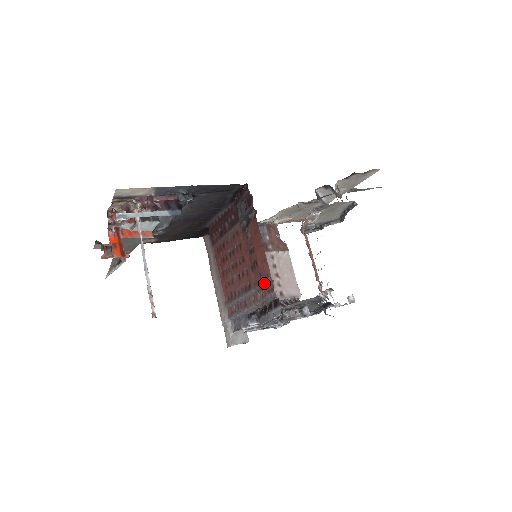
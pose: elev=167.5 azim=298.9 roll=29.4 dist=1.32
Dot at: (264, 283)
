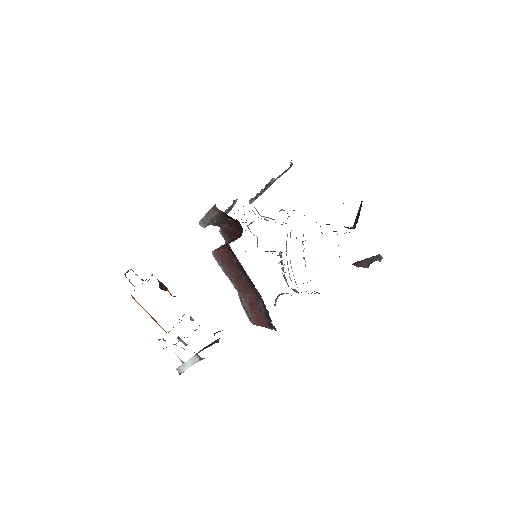
Dot at: (251, 316)
